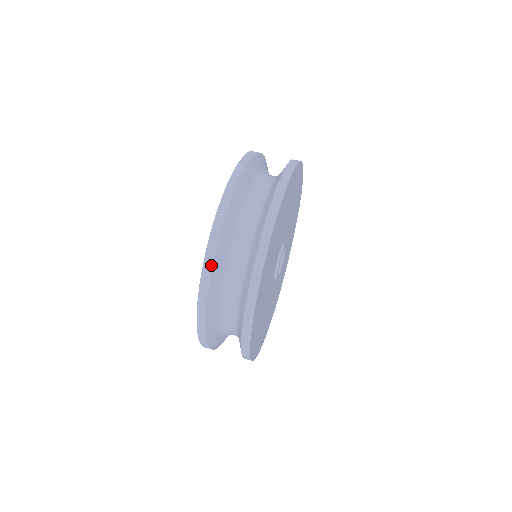
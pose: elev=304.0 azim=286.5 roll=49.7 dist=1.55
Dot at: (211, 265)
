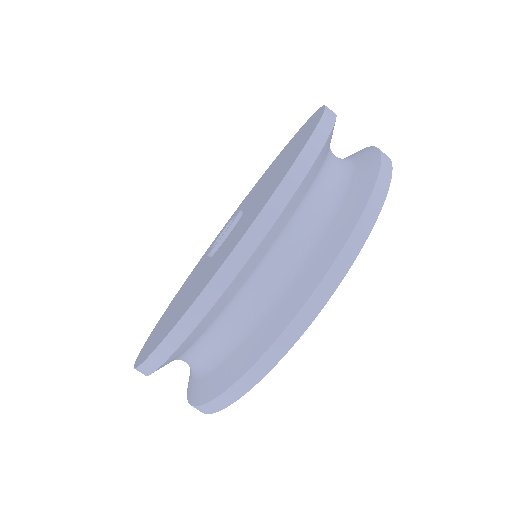
Dot at: occluded
